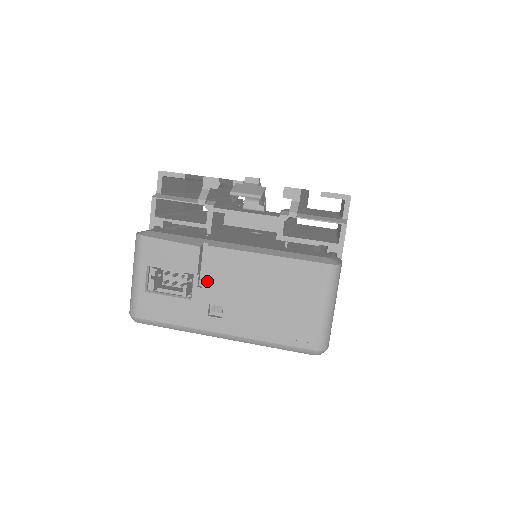
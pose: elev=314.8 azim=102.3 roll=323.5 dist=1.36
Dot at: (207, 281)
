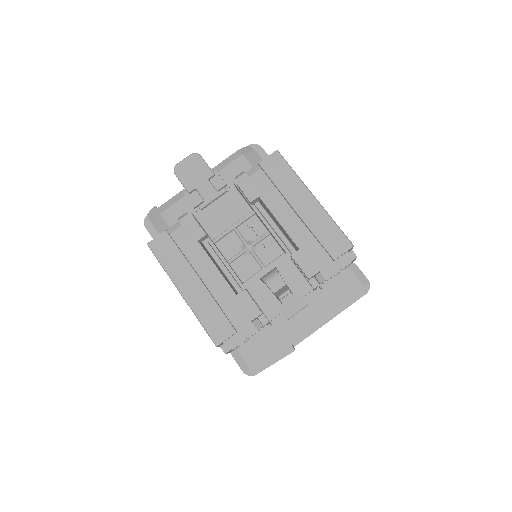
Dot at: occluded
